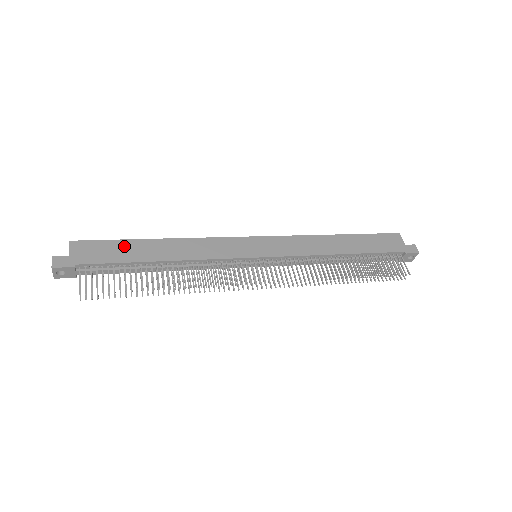
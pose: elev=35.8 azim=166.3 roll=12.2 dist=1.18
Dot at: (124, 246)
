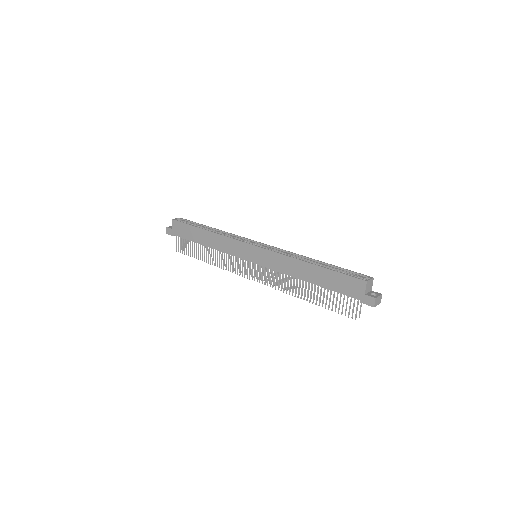
Dot at: (191, 230)
